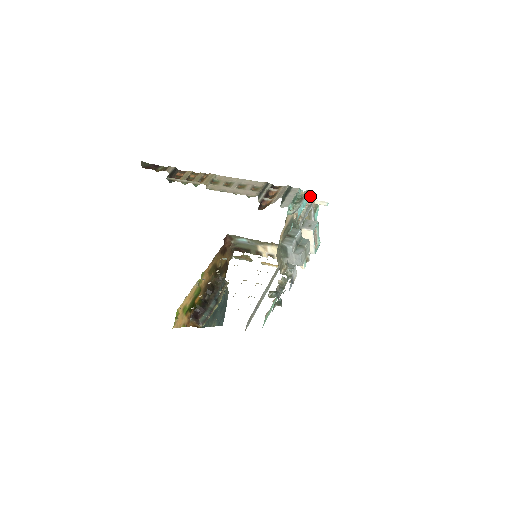
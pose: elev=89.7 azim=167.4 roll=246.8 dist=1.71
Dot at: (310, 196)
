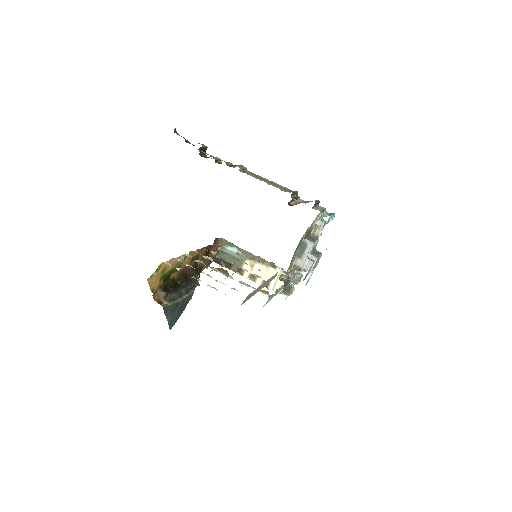
Dot at: occluded
